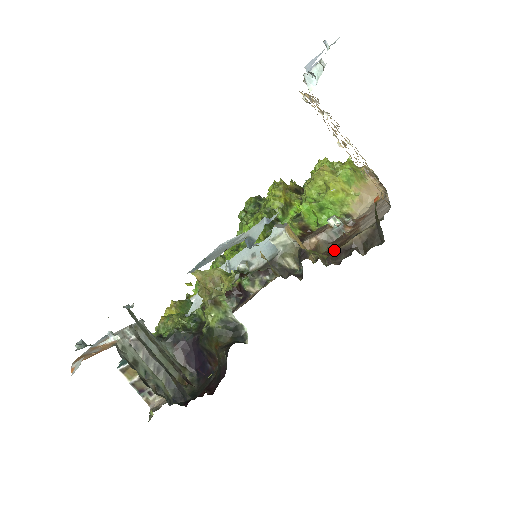
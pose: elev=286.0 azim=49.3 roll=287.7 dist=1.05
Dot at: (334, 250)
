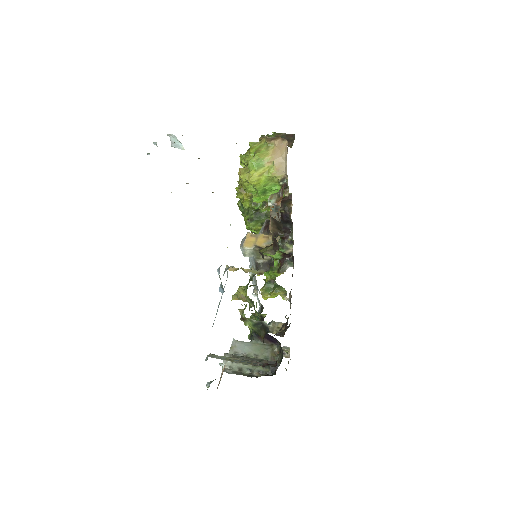
Dot at: occluded
